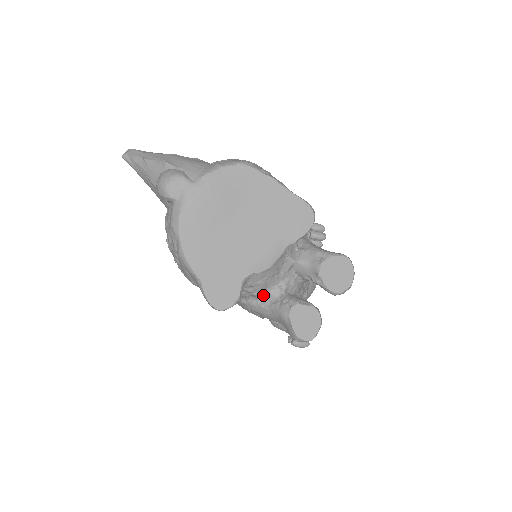
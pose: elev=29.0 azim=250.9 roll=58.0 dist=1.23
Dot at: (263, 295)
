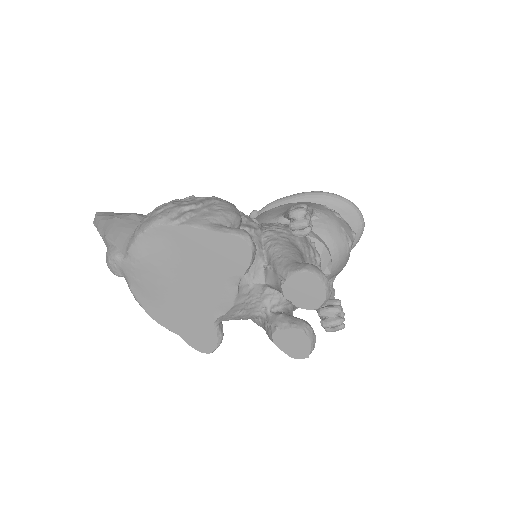
Dot at: (254, 317)
